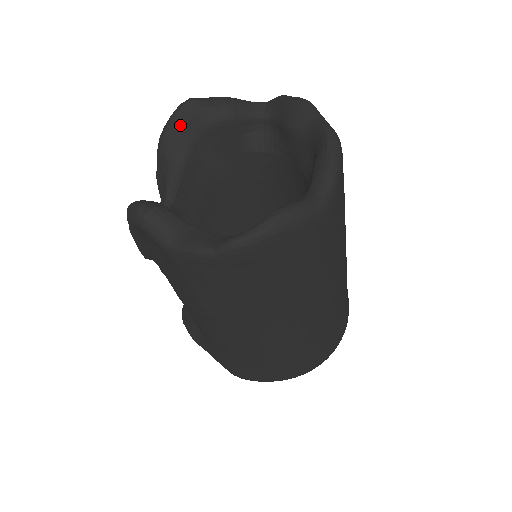
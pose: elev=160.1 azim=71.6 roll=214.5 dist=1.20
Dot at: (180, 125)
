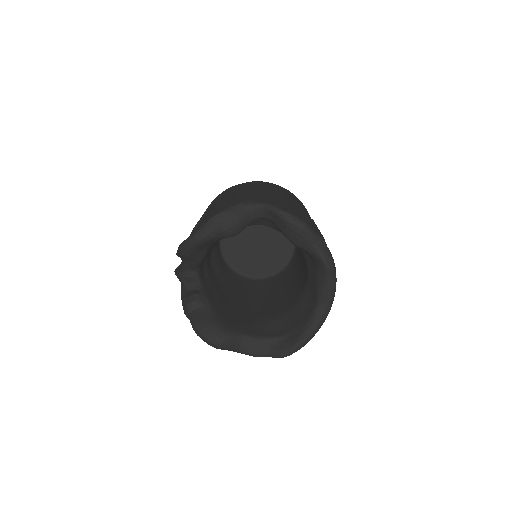
Dot at: (199, 247)
